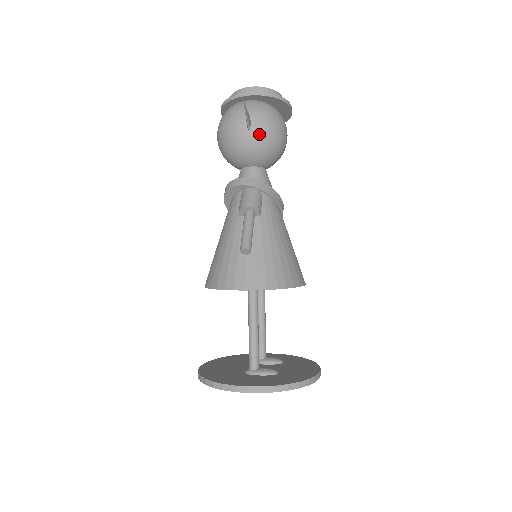
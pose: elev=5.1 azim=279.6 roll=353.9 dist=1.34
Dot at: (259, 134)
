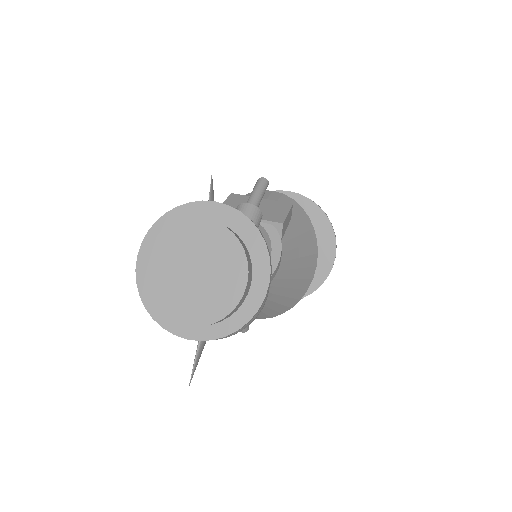
Dot at: occluded
